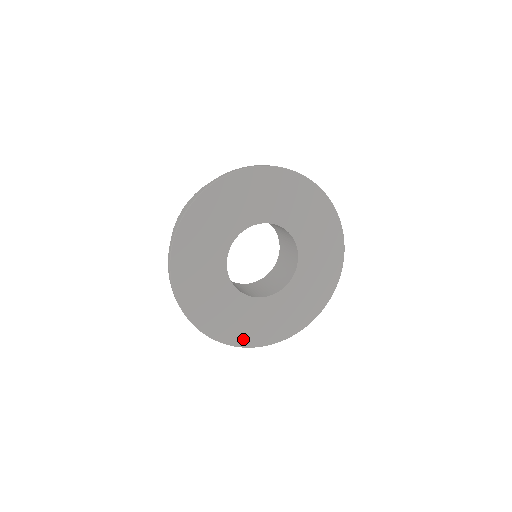
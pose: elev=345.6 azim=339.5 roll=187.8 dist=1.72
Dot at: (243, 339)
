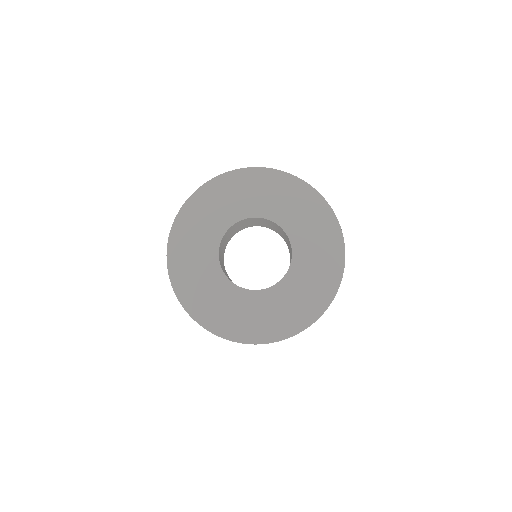
Dot at: (266, 334)
